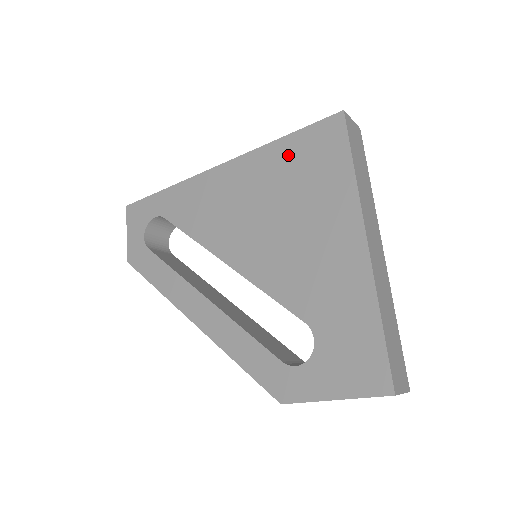
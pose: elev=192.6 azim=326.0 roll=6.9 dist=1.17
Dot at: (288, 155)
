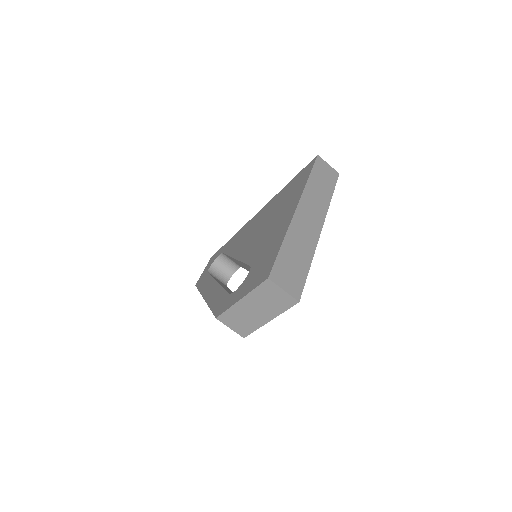
Dot at: (286, 189)
